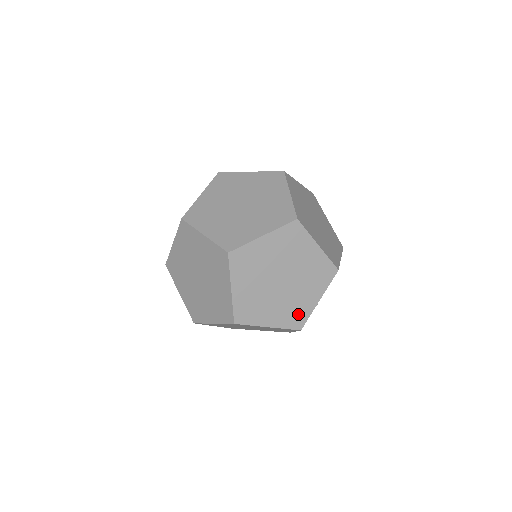
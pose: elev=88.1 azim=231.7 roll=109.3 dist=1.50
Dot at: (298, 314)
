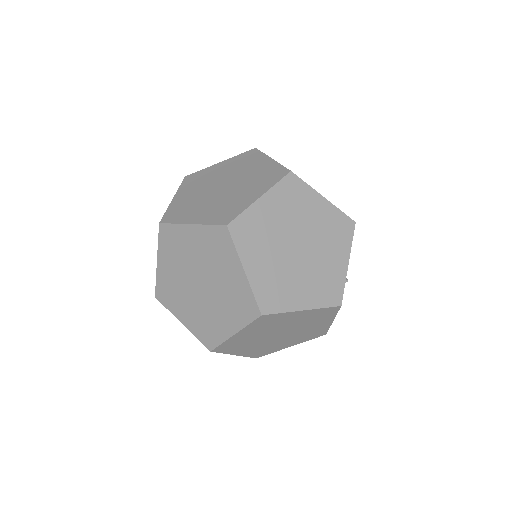
Dot at: occluded
